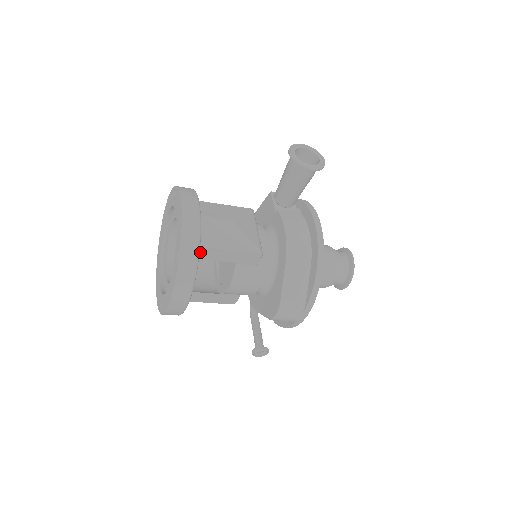
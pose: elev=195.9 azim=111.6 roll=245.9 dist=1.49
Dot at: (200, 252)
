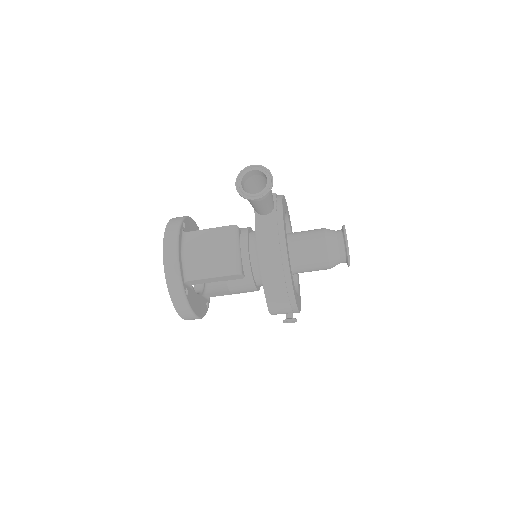
Dot at: (191, 282)
